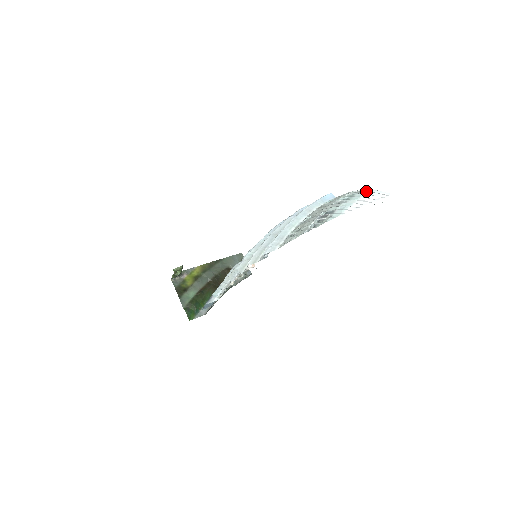
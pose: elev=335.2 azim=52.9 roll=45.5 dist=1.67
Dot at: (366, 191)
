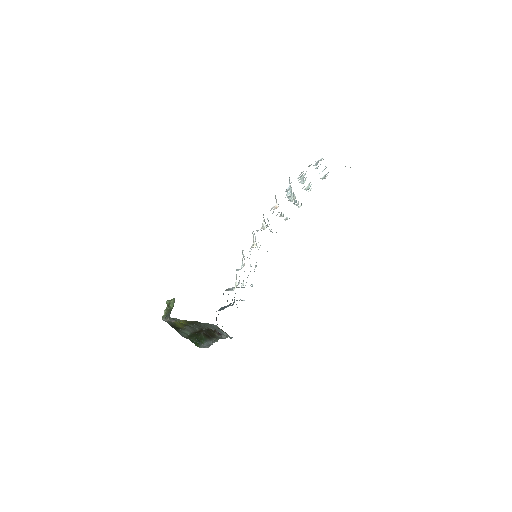
Dot at: occluded
